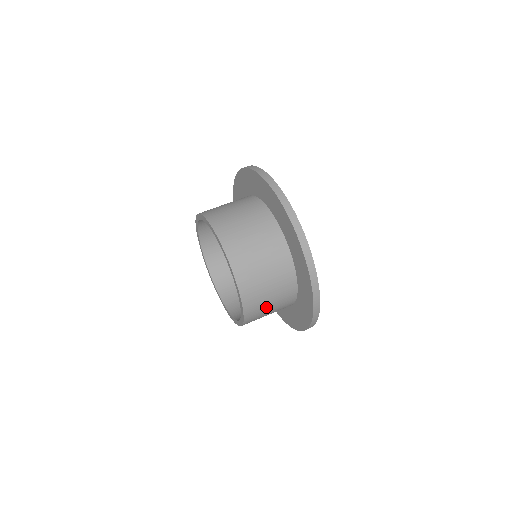
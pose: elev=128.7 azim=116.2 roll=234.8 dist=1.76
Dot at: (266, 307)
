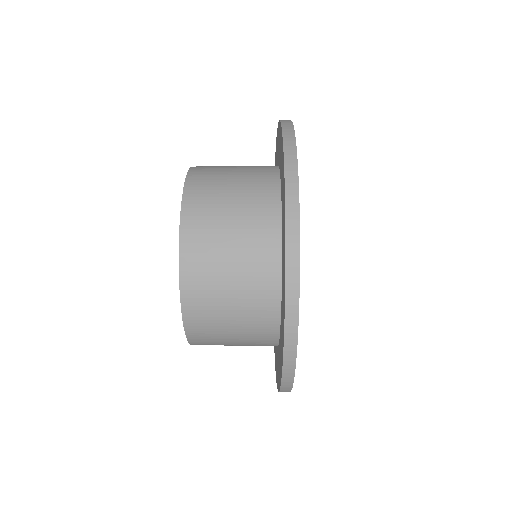
Dot at: (222, 289)
